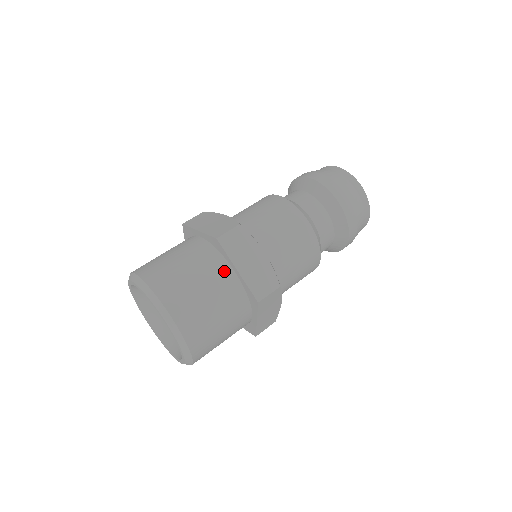
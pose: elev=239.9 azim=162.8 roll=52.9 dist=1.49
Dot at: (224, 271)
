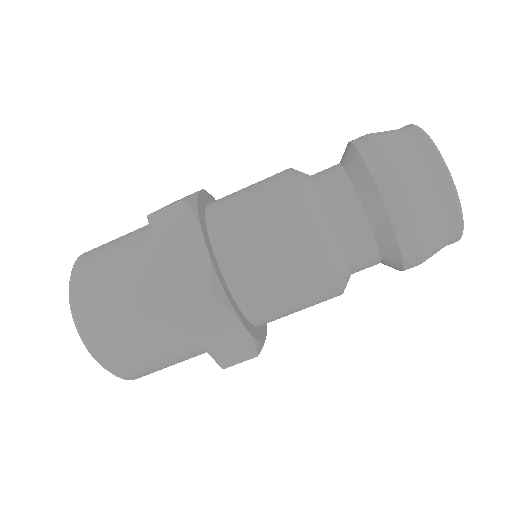
Dot at: (184, 335)
